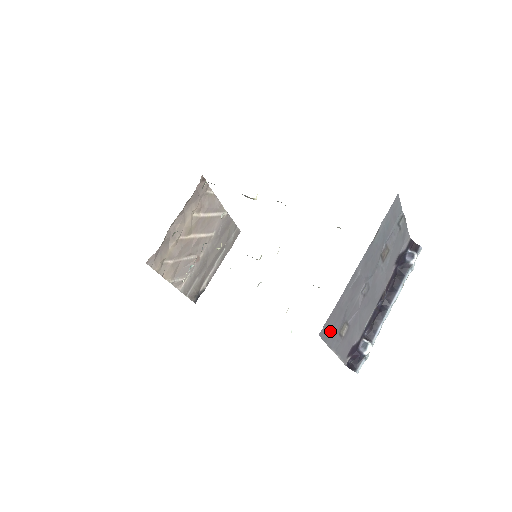
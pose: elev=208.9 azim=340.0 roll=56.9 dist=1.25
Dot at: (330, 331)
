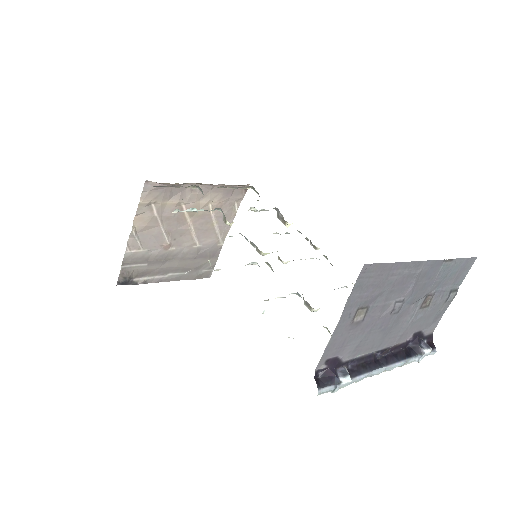
Dot at: (363, 286)
